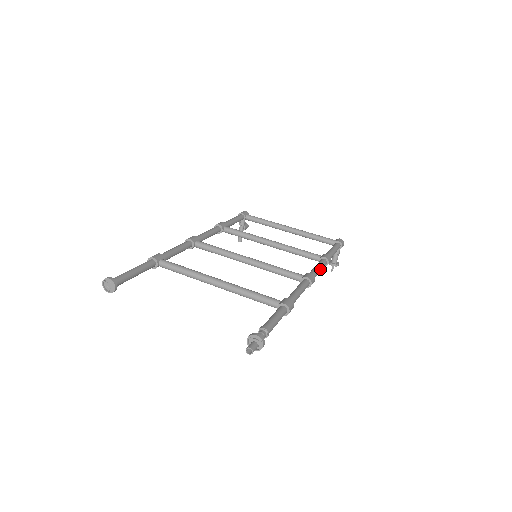
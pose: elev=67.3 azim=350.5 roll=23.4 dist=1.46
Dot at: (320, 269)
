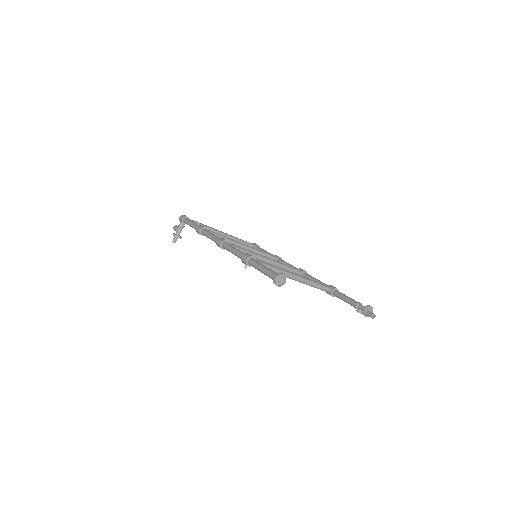
Dot at: occluded
